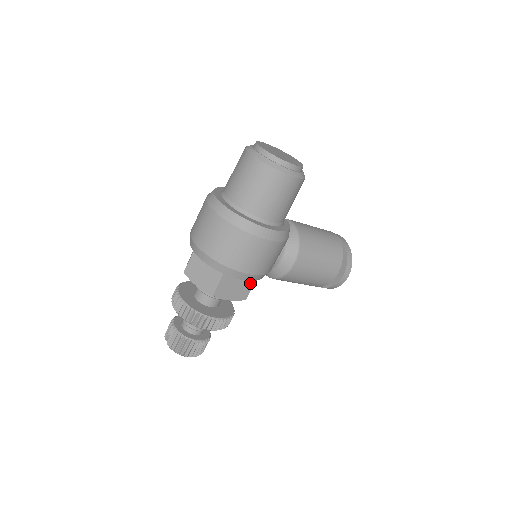
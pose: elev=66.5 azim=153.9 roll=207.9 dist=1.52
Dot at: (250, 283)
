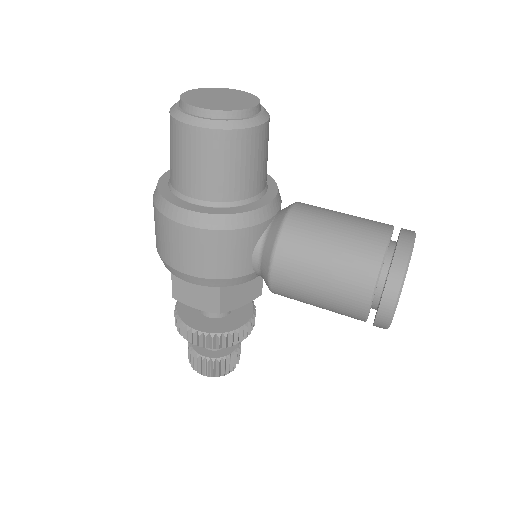
Dot at: (214, 290)
